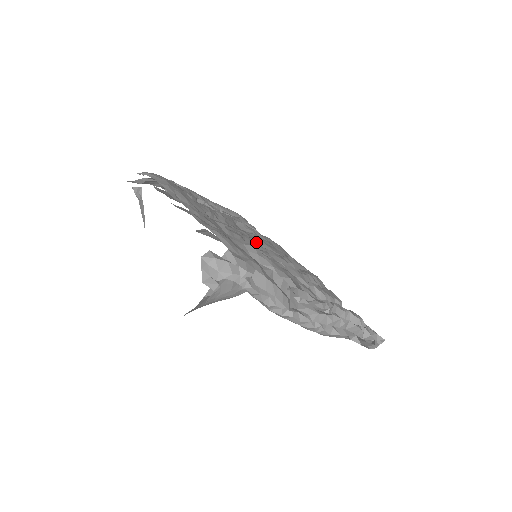
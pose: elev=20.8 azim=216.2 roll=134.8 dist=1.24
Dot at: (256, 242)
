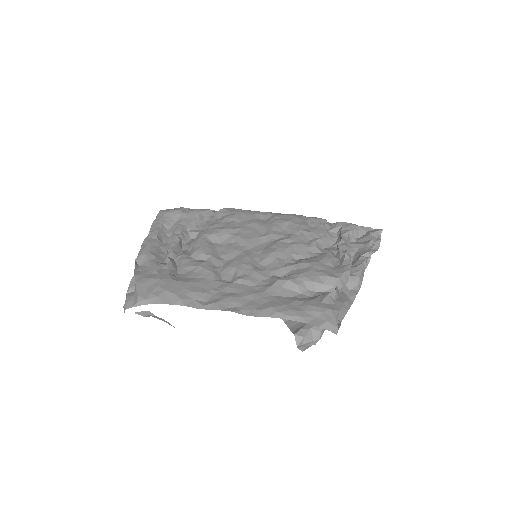
Dot at: (249, 249)
